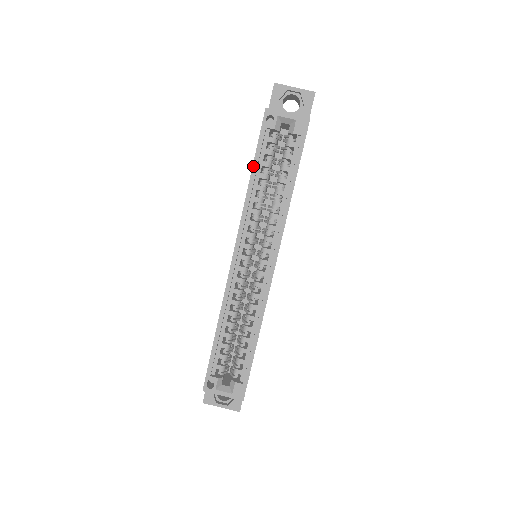
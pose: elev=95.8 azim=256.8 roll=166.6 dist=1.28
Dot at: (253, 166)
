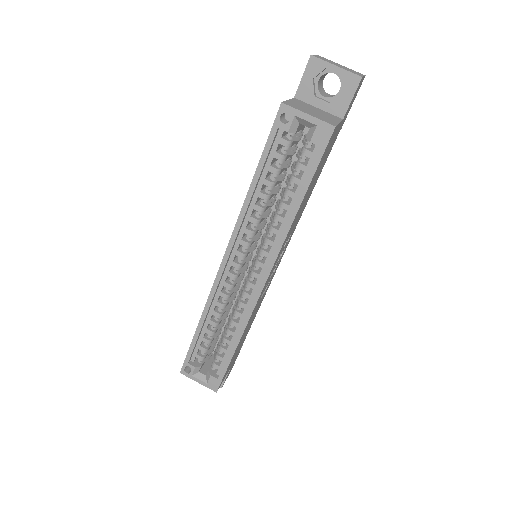
Dot at: (256, 171)
